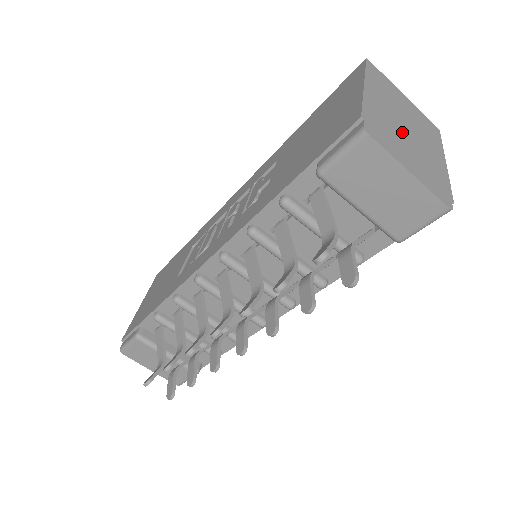
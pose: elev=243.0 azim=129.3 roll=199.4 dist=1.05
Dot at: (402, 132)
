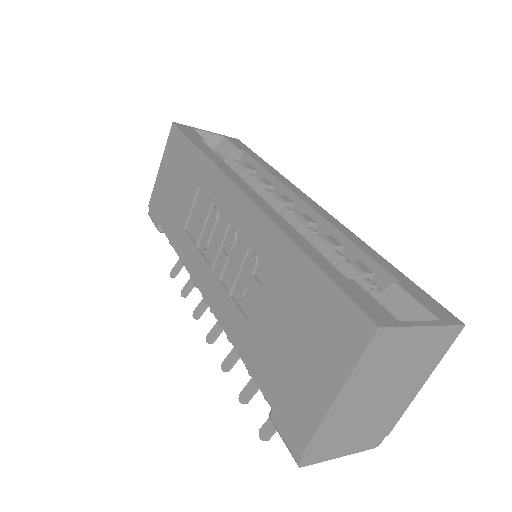
Dot at: (364, 413)
